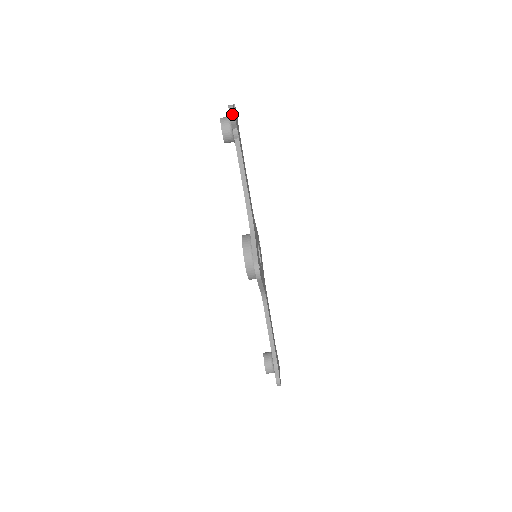
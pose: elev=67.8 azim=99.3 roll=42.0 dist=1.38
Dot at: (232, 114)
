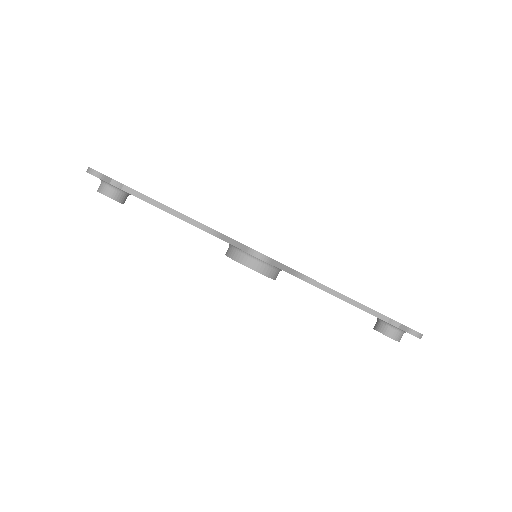
Dot at: (93, 172)
